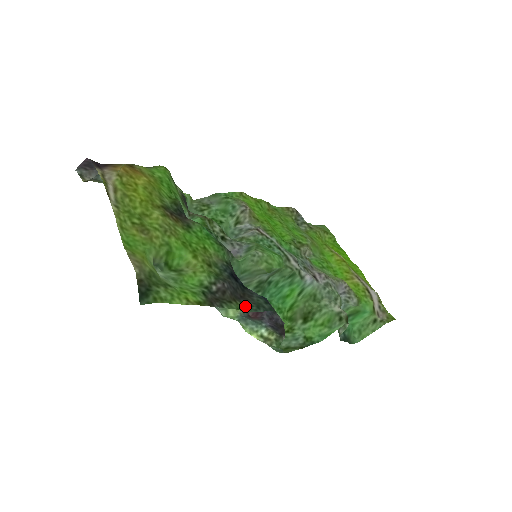
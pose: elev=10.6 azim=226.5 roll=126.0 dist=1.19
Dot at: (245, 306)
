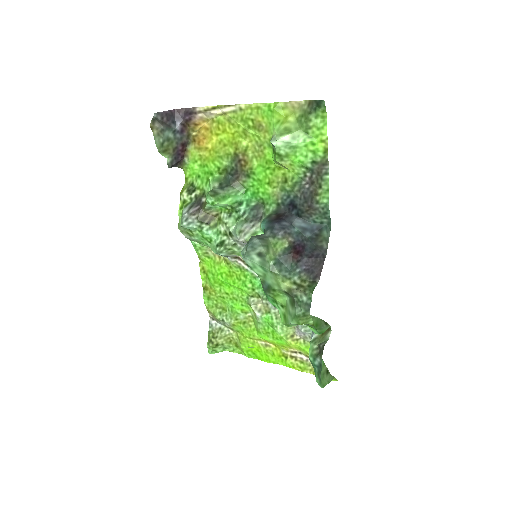
Dot at: (322, 202)
